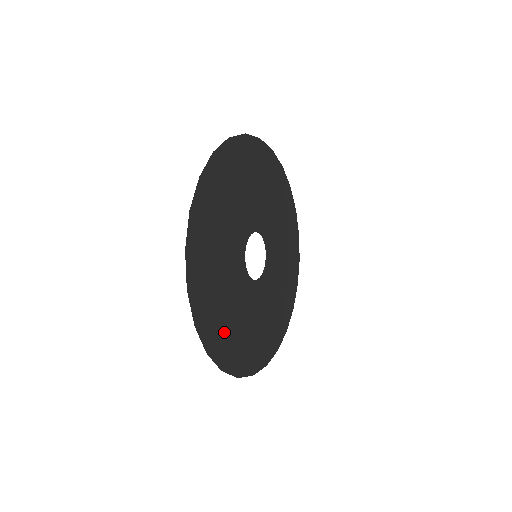
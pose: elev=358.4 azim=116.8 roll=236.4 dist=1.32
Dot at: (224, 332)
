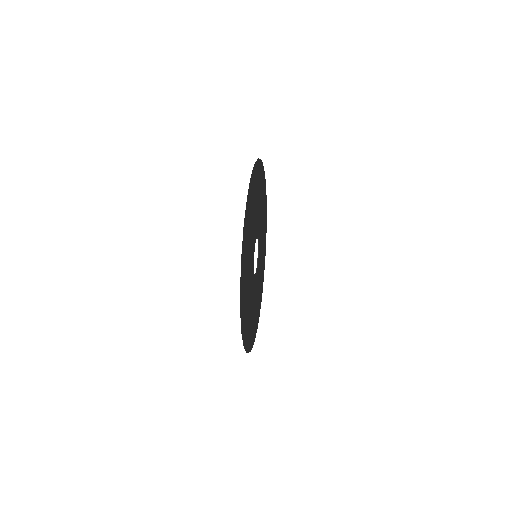
Dot at: (247, 318)
